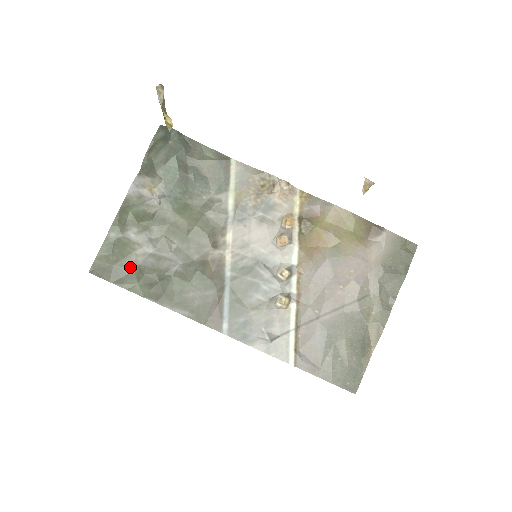
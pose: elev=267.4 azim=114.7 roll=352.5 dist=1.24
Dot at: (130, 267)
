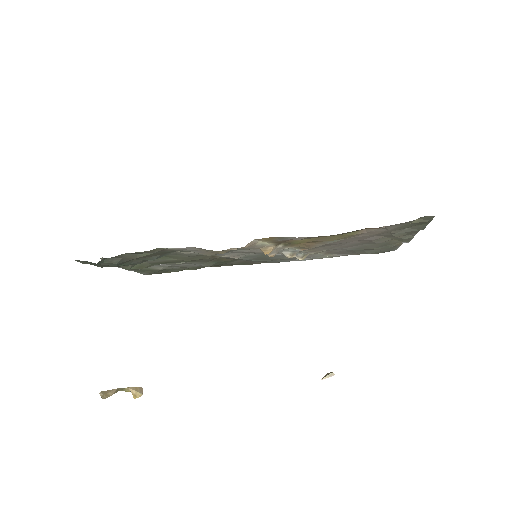
Dot at: (167, 269)
